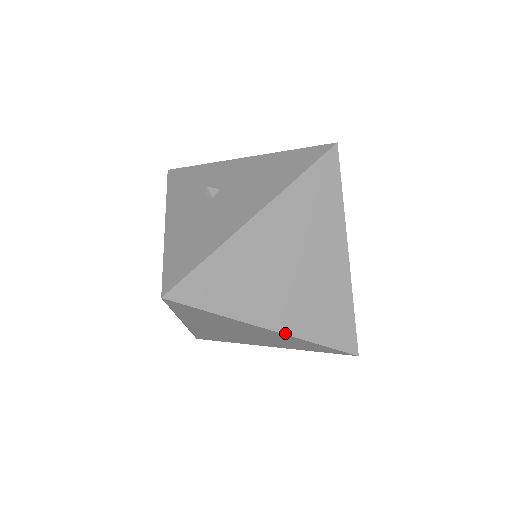
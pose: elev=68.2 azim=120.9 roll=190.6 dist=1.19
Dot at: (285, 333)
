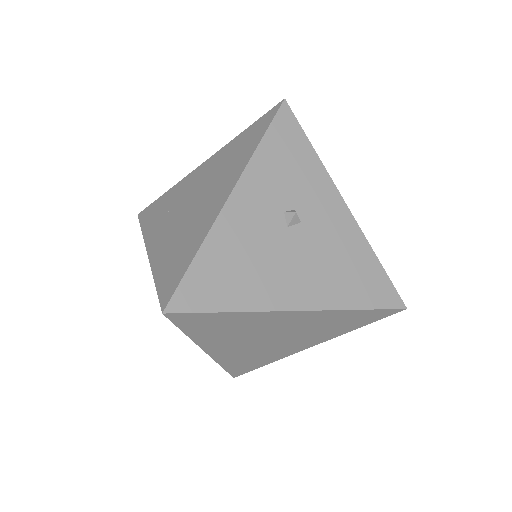
Dot at: (212, 357)
